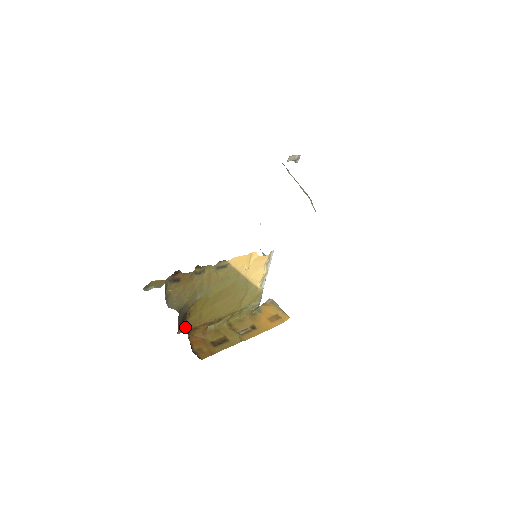
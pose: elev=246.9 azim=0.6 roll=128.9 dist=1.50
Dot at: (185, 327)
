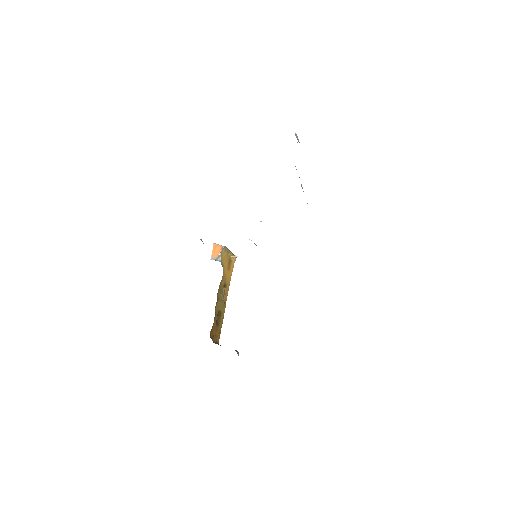
Dot at: (237, 353)
